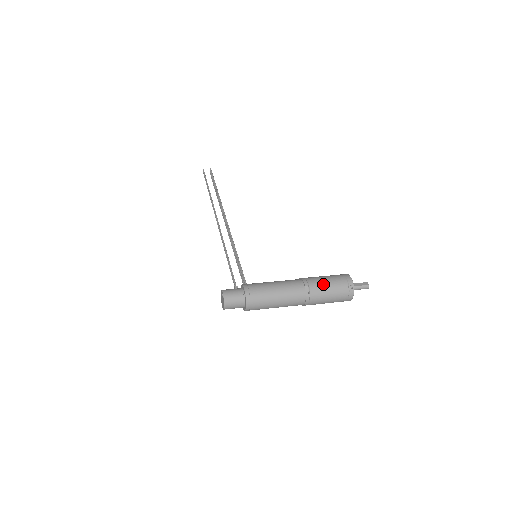
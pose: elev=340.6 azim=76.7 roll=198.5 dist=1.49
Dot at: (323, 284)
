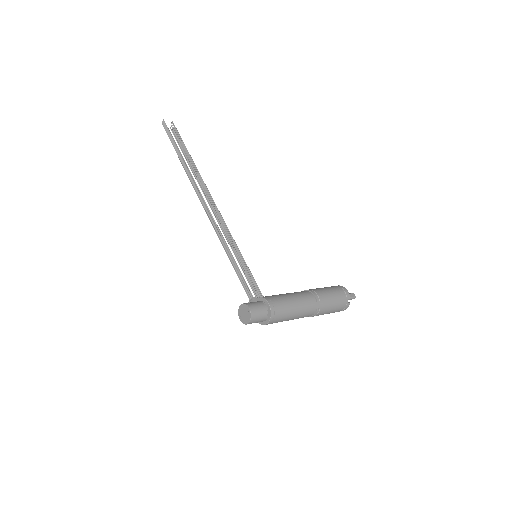
Dot at: (330, 299)
